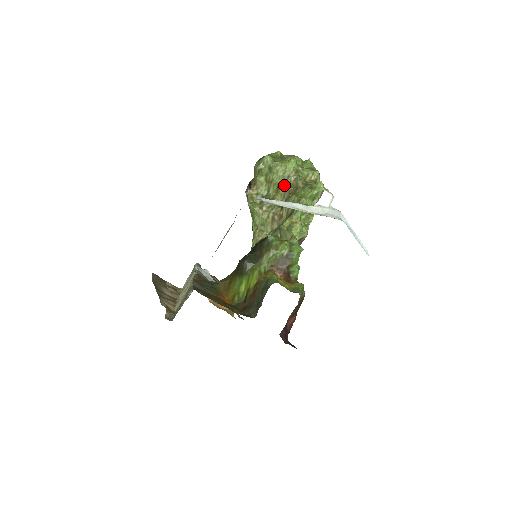
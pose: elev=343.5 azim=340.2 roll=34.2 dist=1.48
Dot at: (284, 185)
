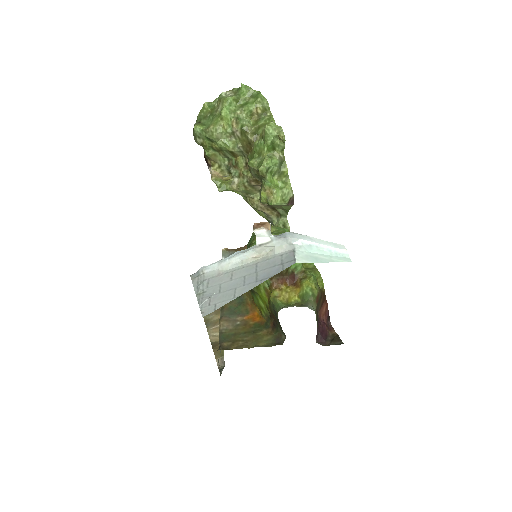
Dot at: (235, 147)
